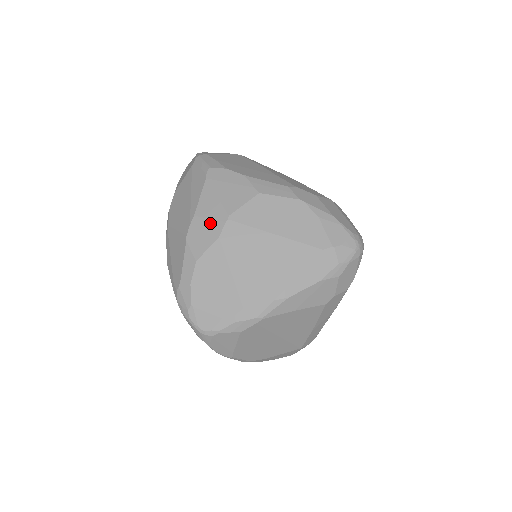
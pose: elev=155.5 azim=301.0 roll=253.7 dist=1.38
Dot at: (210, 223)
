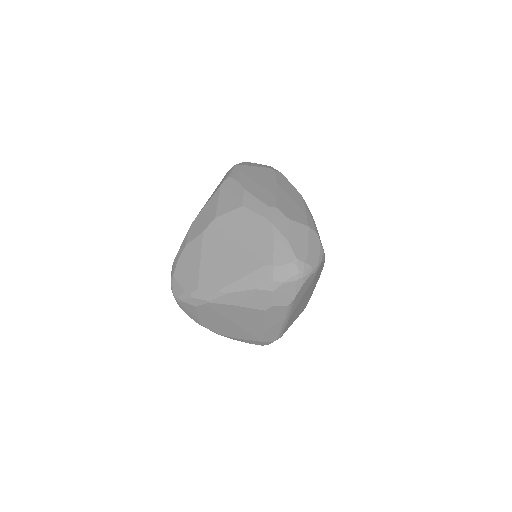
Dot at: (204, 220)
